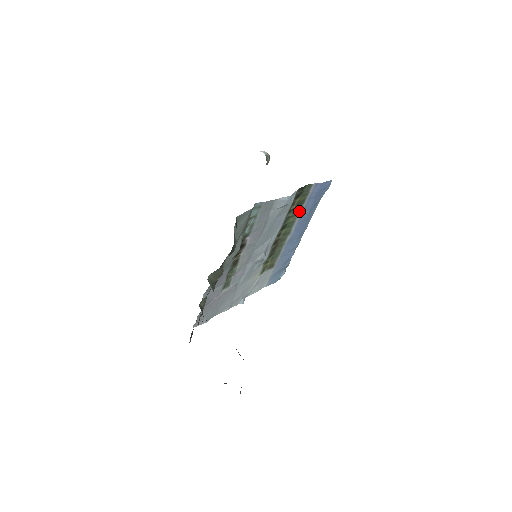
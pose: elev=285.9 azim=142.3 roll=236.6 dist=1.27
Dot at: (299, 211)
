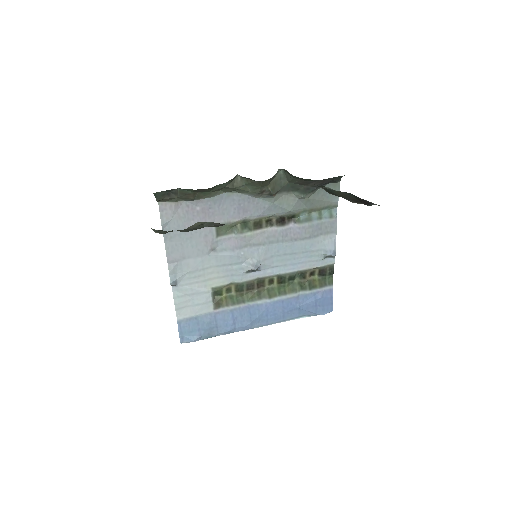
Dot at: (299, 291)
